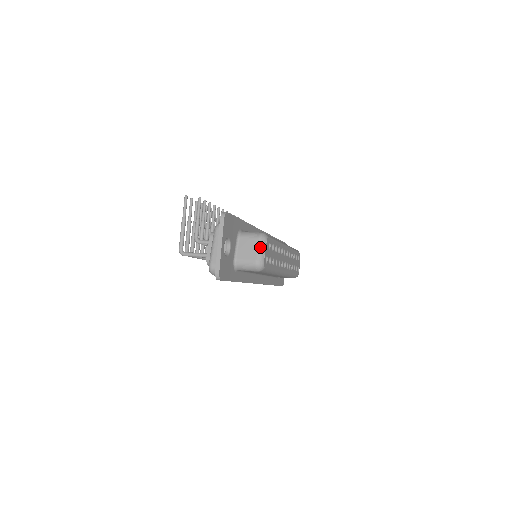
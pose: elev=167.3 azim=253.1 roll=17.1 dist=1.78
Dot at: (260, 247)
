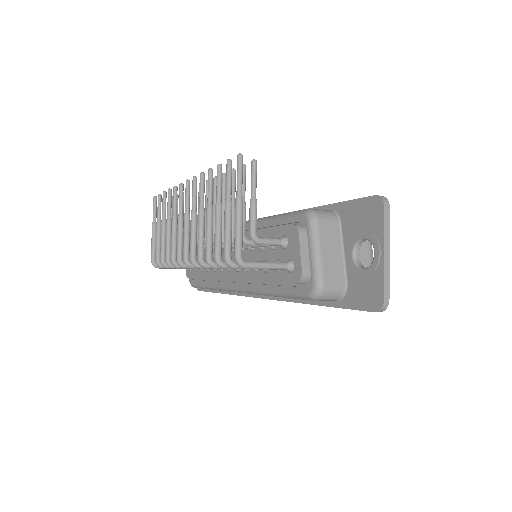
Dot at: (371, 250)
